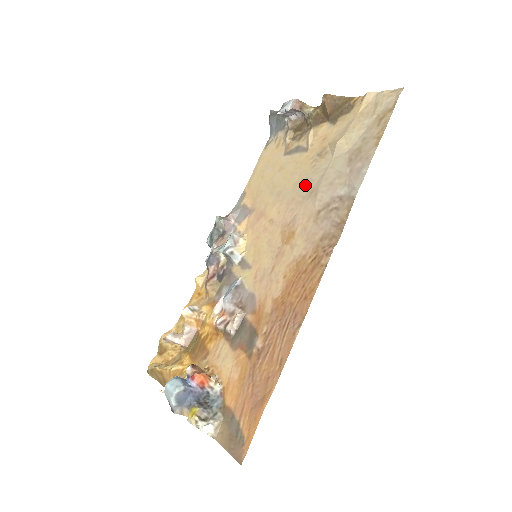
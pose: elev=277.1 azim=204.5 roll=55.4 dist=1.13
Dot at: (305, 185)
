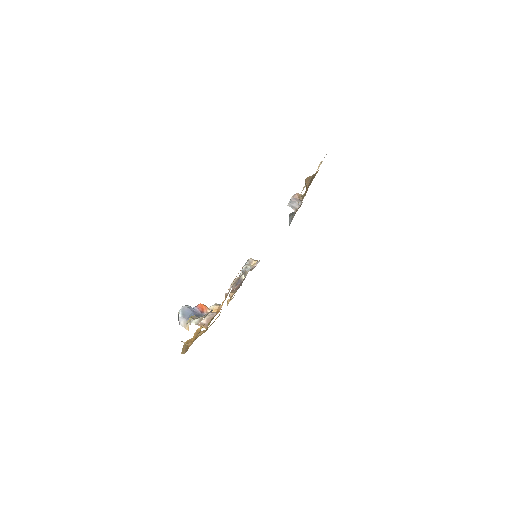
Dot at: occluded
